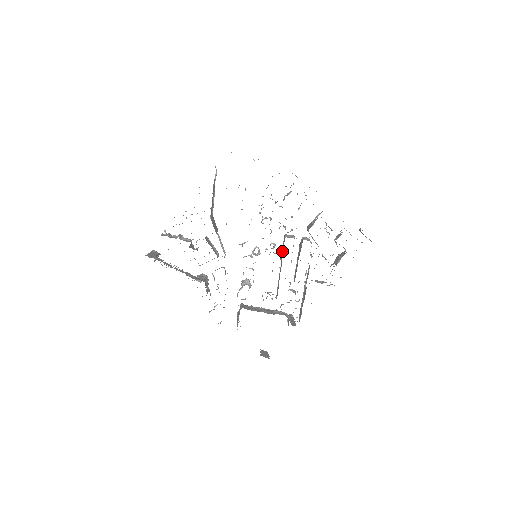
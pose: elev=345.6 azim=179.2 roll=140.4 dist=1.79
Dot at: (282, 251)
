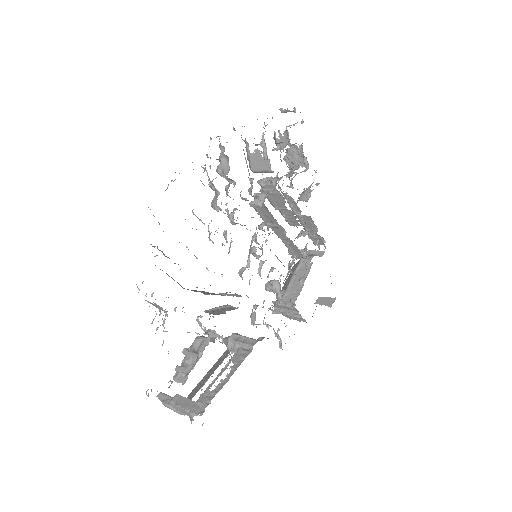
Dot at: (264, 220)
